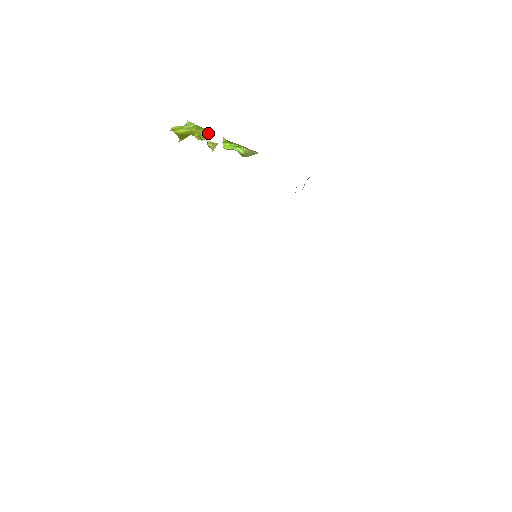
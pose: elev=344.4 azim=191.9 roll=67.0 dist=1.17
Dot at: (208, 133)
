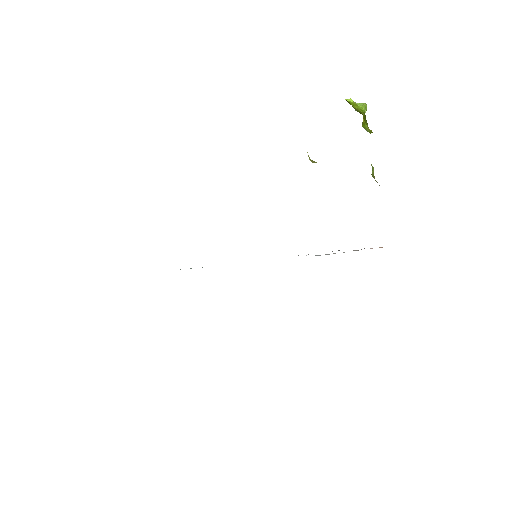
Dot at: (369, 129)
